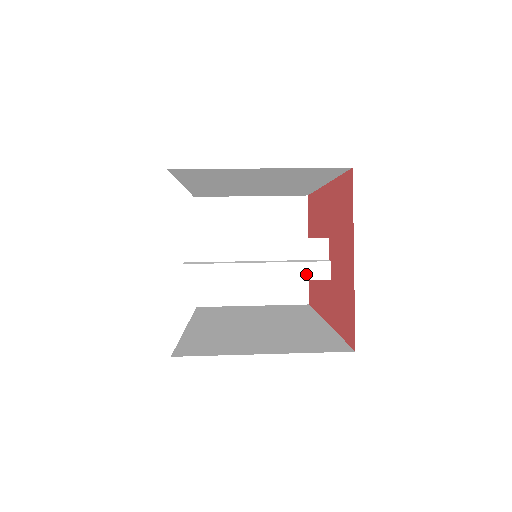
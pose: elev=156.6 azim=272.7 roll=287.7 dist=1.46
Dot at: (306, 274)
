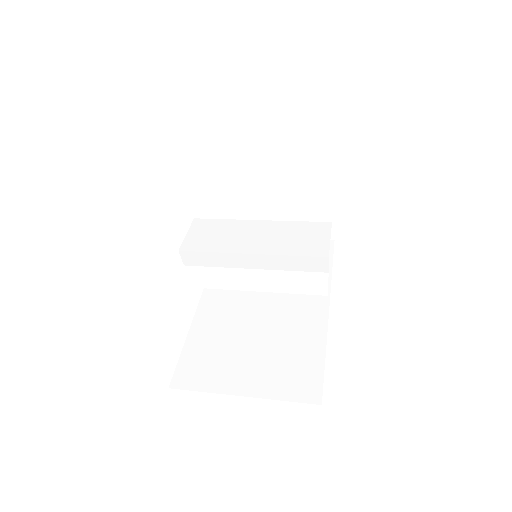
Dot at: (302, 290)
